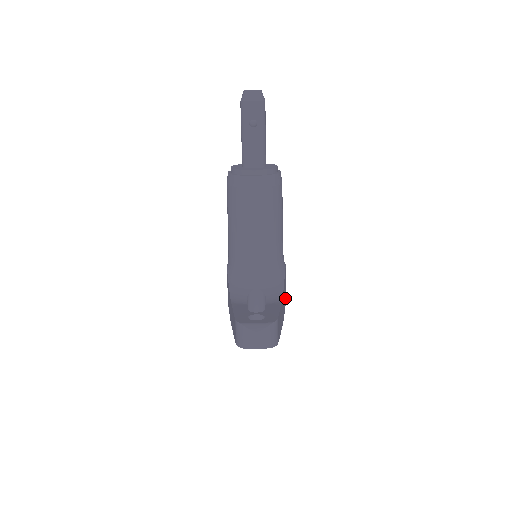
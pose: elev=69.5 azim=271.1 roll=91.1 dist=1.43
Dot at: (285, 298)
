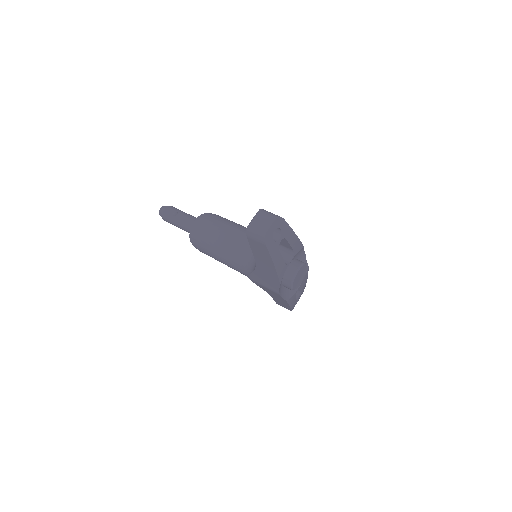
Dot at: occluded
